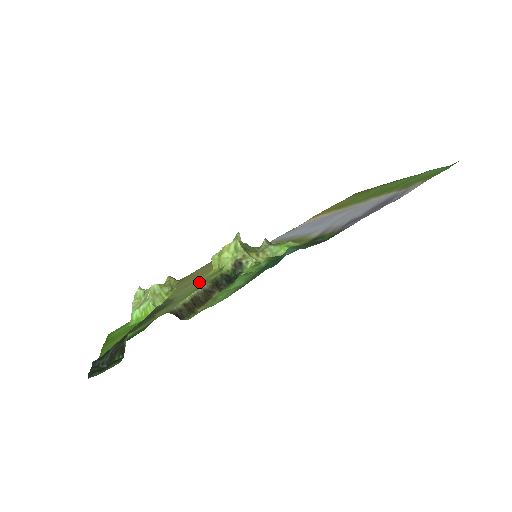
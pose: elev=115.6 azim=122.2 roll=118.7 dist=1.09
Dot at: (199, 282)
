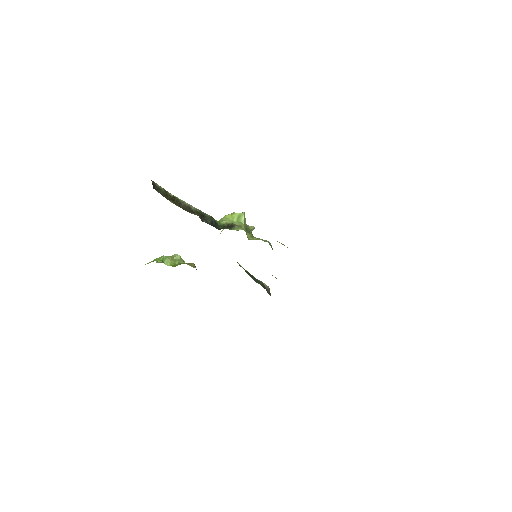
Dot at: occluded
